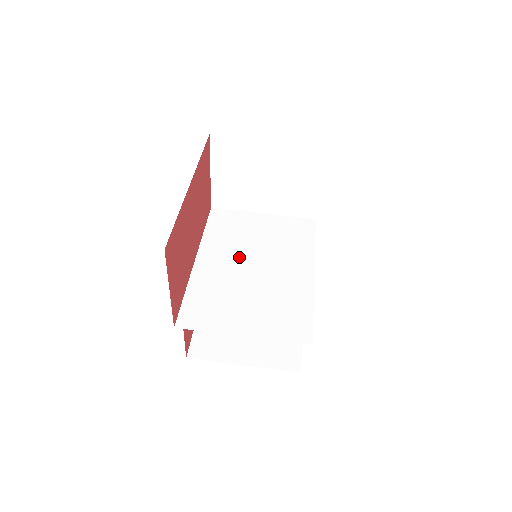
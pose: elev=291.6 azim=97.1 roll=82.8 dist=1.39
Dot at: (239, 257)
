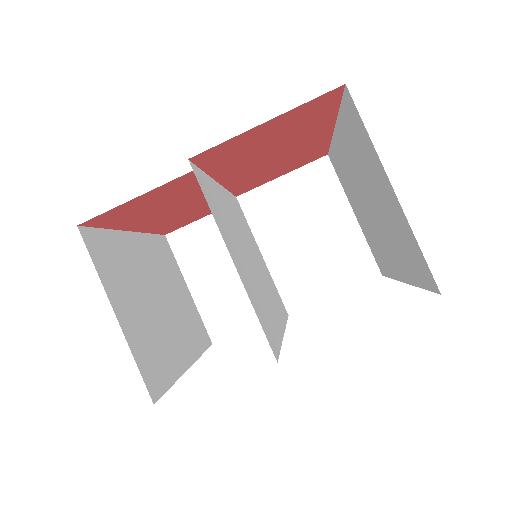
Dot at: (244, 237)
